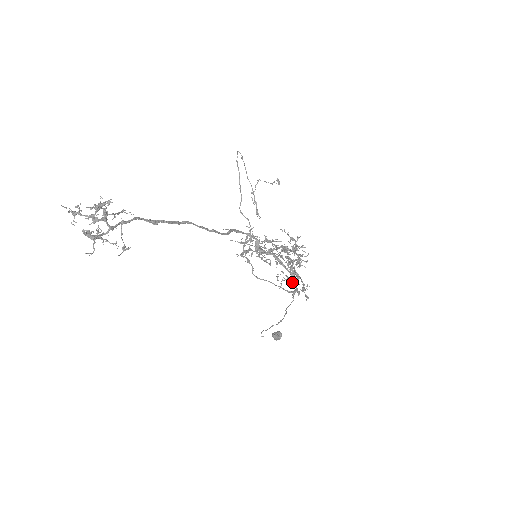
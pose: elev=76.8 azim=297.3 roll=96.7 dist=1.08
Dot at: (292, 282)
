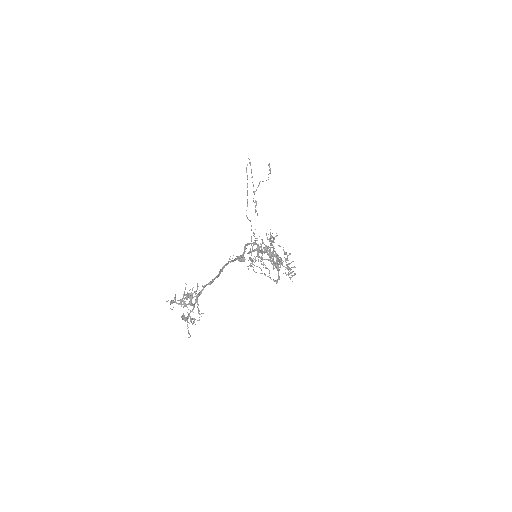
Dot at: (270, 254)
